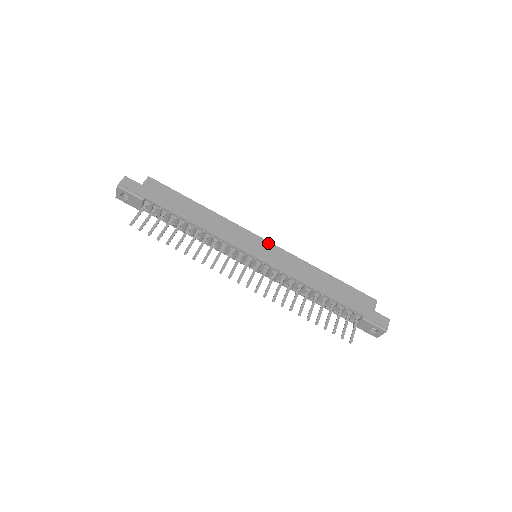
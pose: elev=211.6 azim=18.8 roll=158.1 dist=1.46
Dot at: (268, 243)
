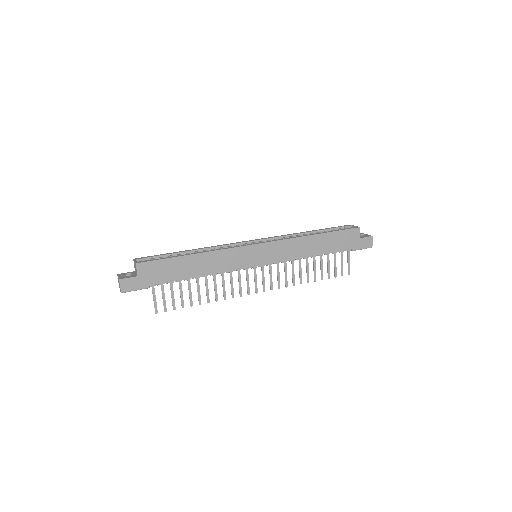
Dot at: (262, 245)
